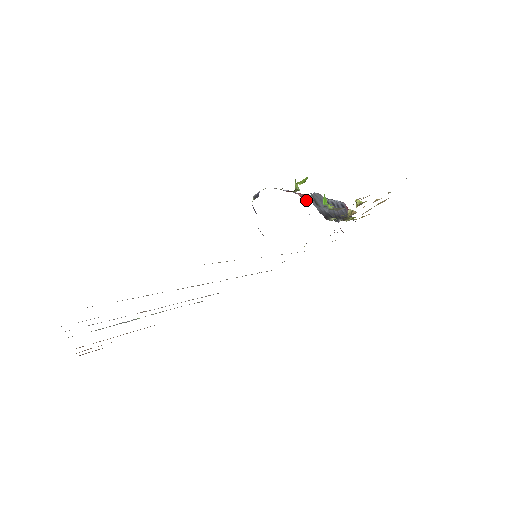
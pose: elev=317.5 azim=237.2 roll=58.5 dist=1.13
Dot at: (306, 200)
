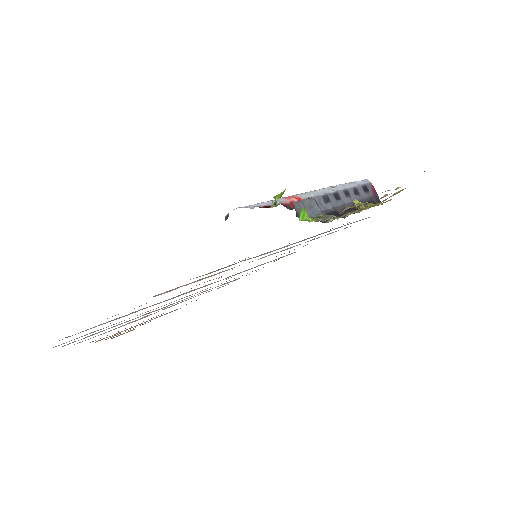
Dot at: occluded
